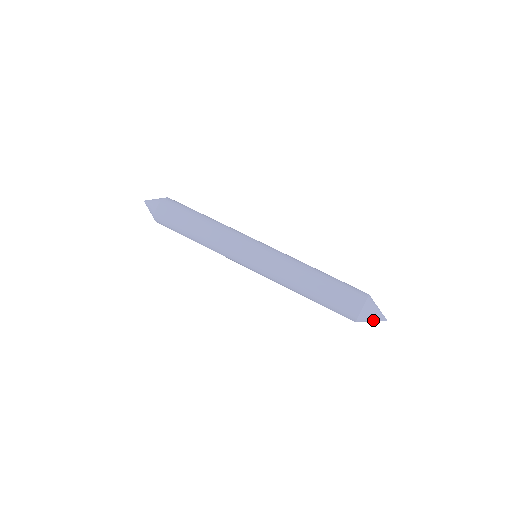
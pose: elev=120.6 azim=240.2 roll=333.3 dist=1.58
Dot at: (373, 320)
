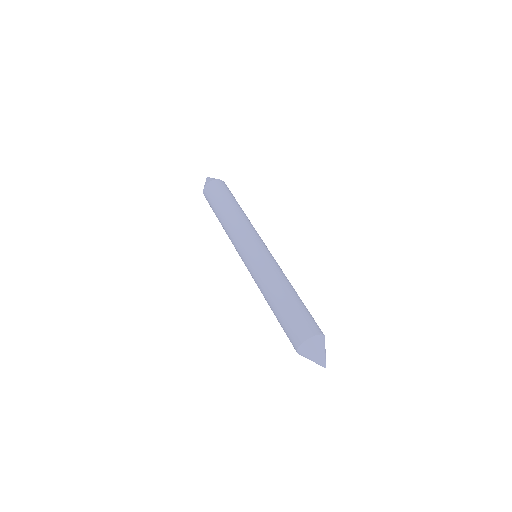
Dot at: (313, 361)
